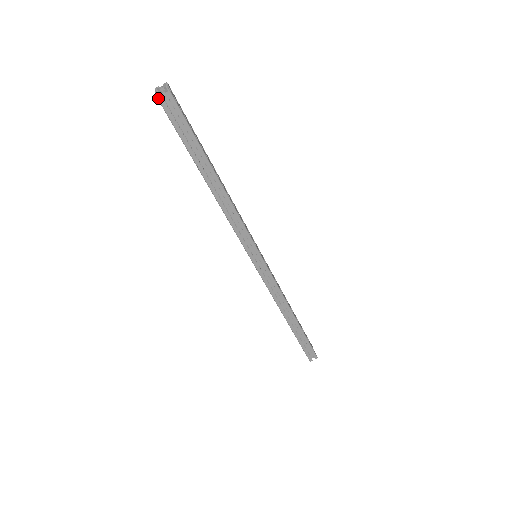
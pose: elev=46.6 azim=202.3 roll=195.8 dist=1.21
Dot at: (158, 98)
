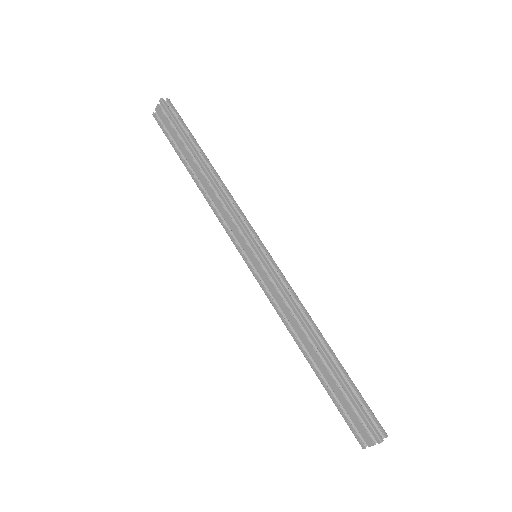
Dot at: (161, 99)
